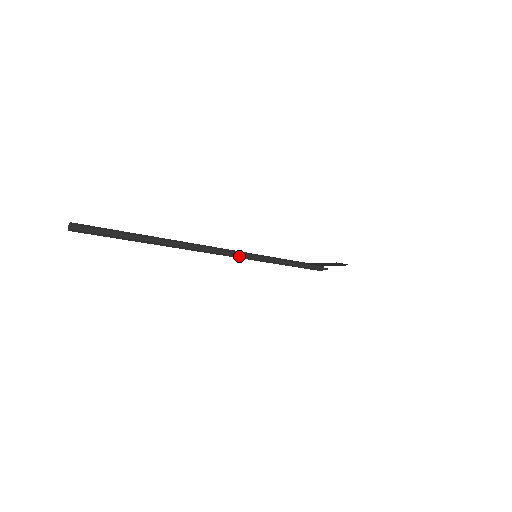
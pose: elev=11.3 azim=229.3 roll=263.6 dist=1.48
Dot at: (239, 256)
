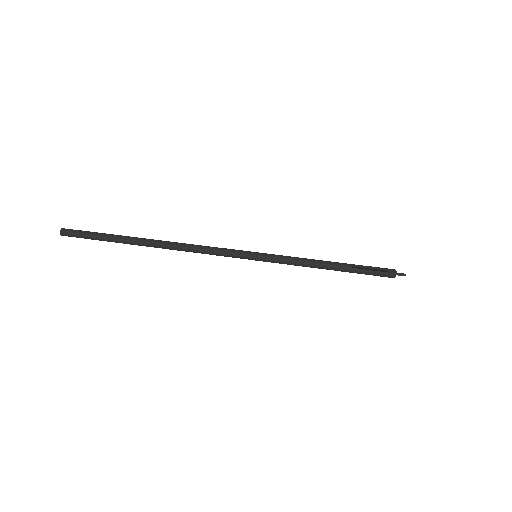
Dot at: (236, 256)
